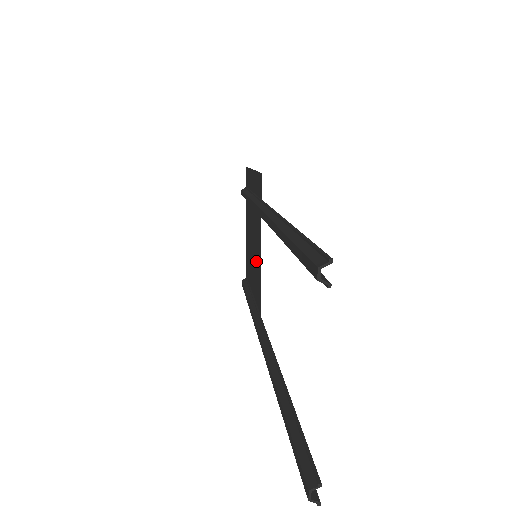
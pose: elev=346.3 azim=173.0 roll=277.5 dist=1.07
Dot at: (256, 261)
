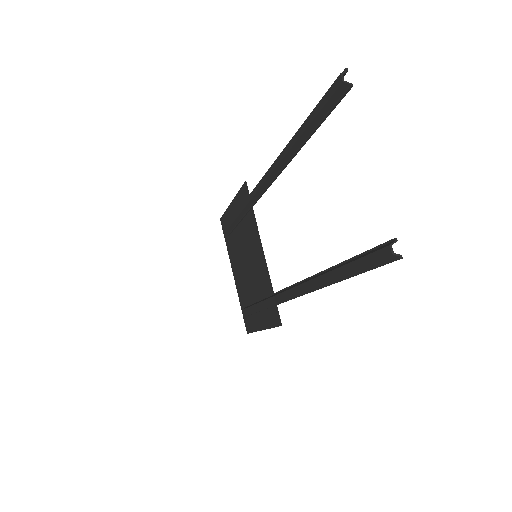
Dot at: (256, 265)
